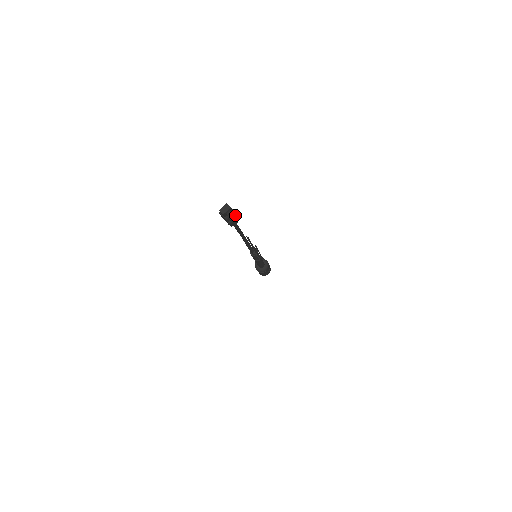
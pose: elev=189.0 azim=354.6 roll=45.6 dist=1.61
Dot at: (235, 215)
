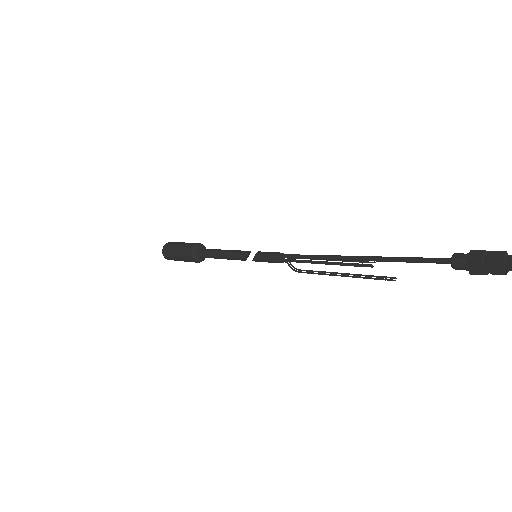
Dot at: occluded
